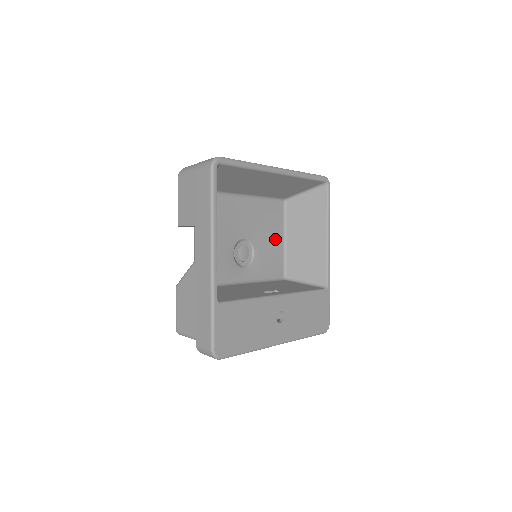
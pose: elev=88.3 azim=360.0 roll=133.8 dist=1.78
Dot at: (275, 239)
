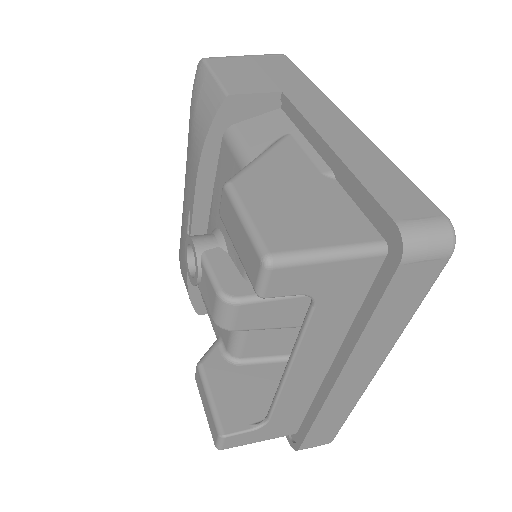
Dot at: occluded
